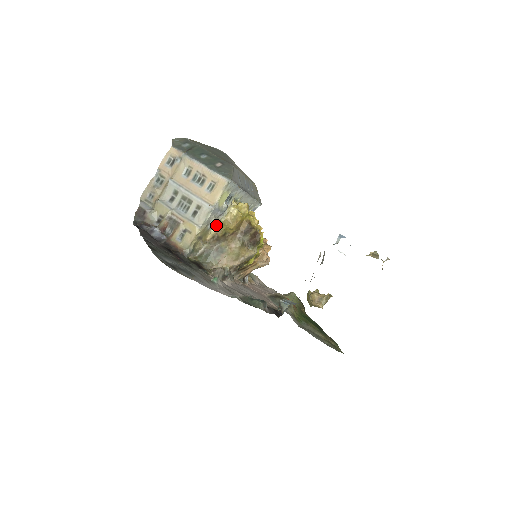
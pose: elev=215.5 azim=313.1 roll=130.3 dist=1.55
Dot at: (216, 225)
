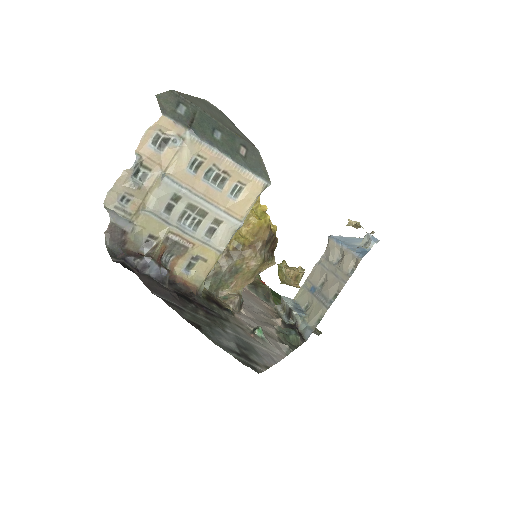
Dot at: occluded
